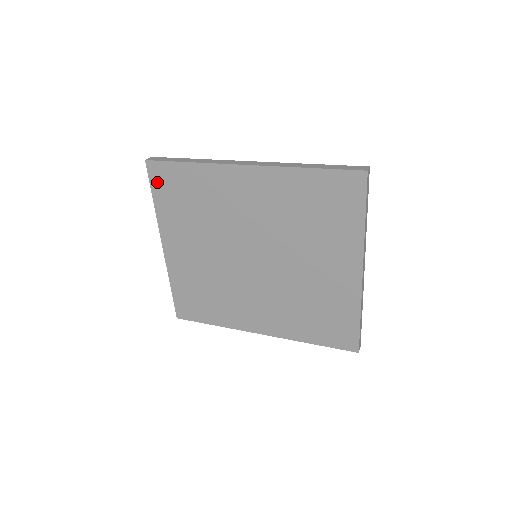
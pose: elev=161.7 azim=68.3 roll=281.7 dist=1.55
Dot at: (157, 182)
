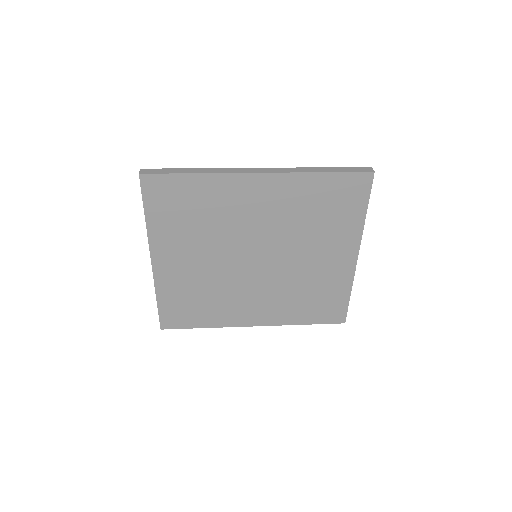
Dot at: (152, 196)
